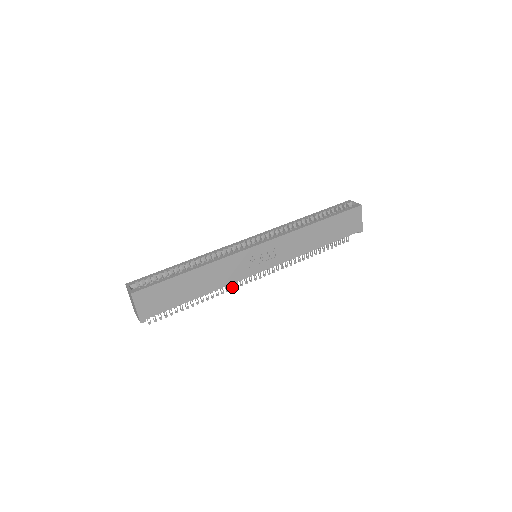
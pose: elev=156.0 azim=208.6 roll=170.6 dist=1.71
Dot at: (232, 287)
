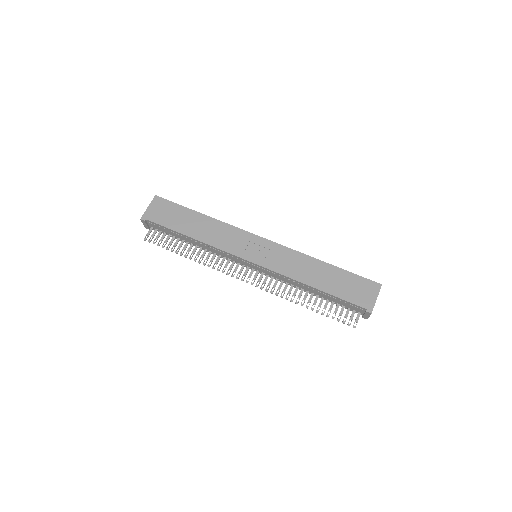
Dot at: (219, 269)
